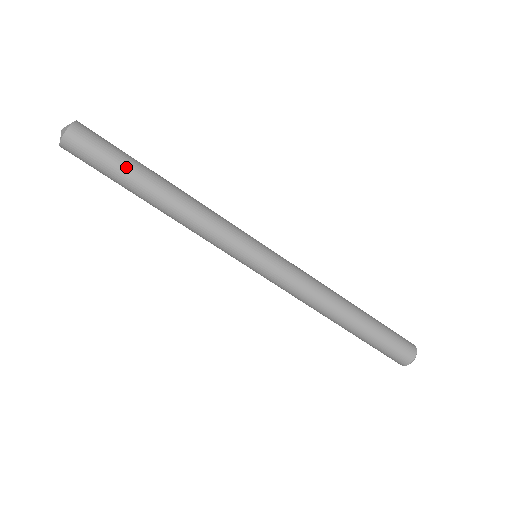
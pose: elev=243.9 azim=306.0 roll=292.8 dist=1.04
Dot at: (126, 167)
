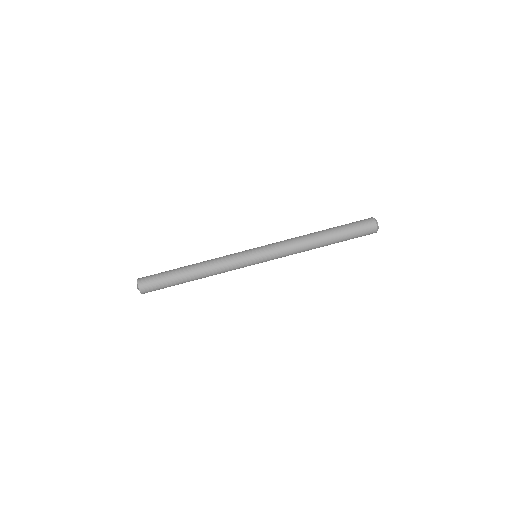
Dot at: (171, 279)
